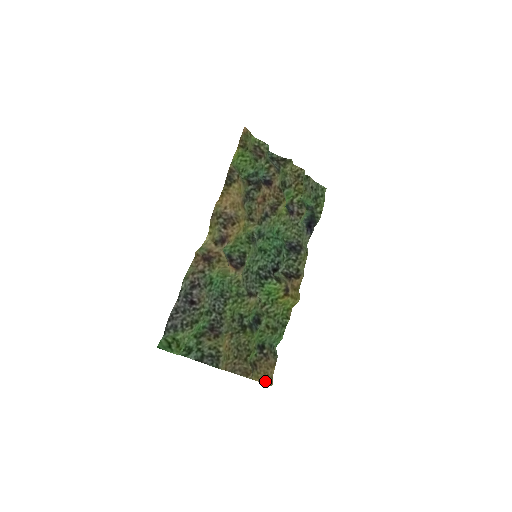
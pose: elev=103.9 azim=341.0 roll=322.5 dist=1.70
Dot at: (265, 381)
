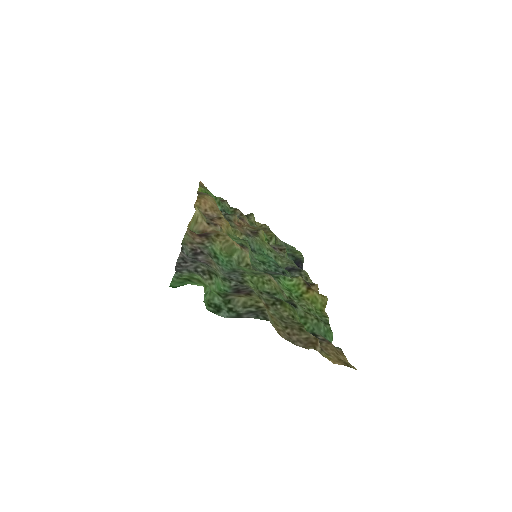
Dot at: (343, 363)
